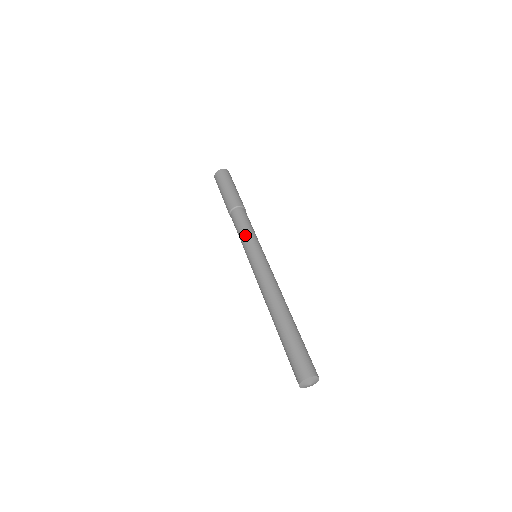
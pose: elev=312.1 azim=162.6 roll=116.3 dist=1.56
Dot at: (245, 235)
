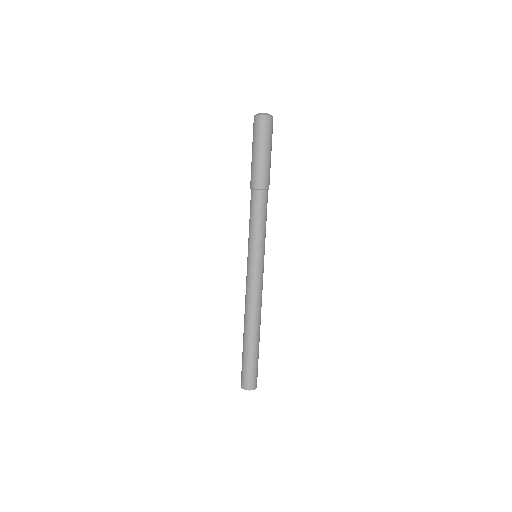
Dot at: (249, 232)
